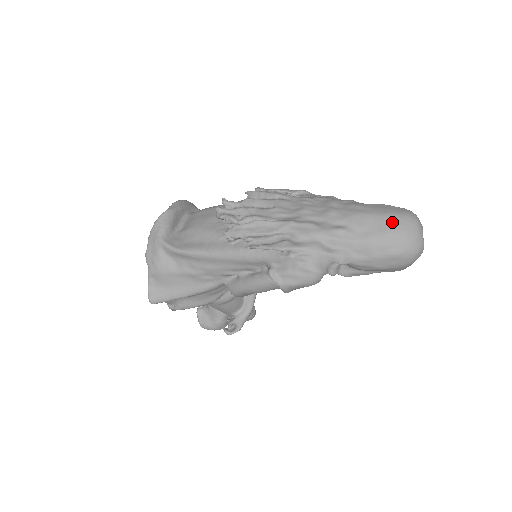
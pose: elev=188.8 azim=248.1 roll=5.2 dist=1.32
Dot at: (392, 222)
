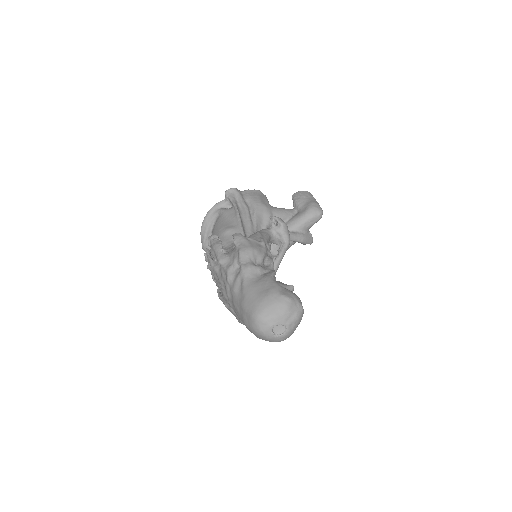
Dot at: occluded
